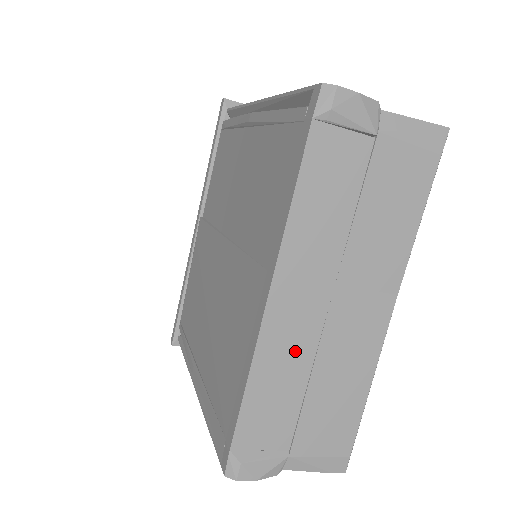
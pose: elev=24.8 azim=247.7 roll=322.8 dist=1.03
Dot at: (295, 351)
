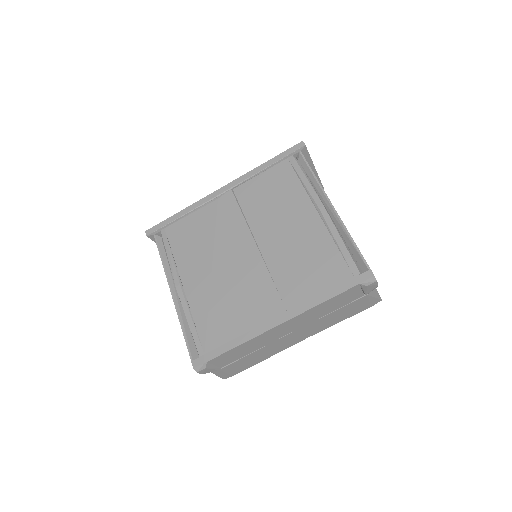
Dot at: (264, 341)
